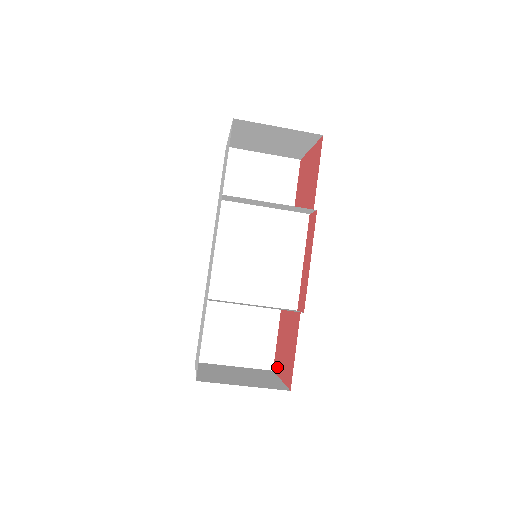
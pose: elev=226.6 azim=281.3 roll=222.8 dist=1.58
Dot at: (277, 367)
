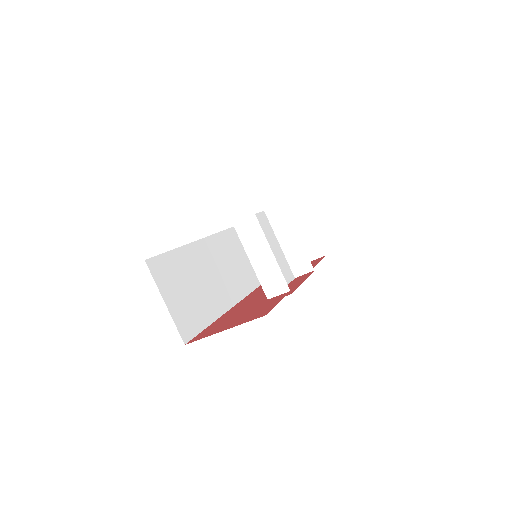
Dot at: (206, 335)
